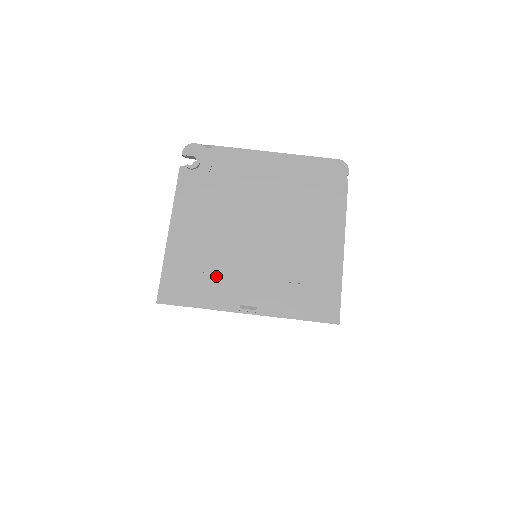
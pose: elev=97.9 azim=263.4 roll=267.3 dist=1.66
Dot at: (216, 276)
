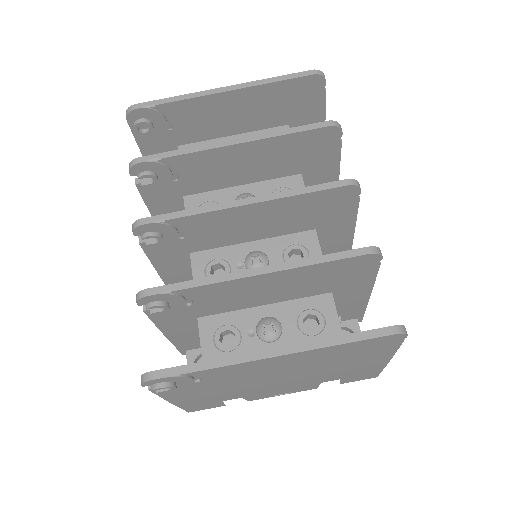
Dot at: occluded
